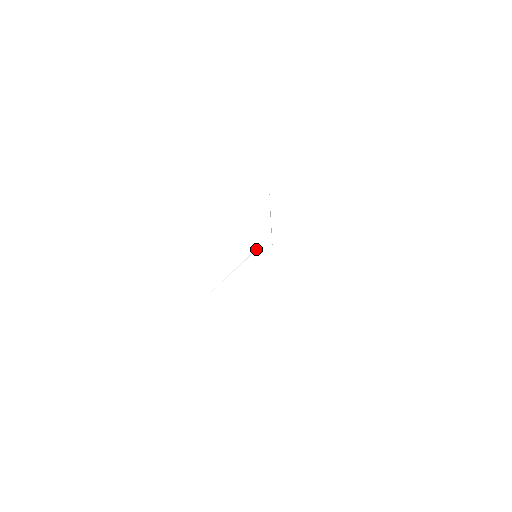
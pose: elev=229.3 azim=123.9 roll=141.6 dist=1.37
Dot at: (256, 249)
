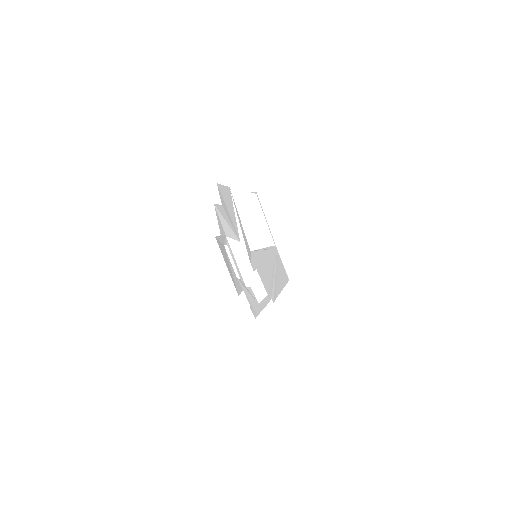
Dot at: (252, 251)
